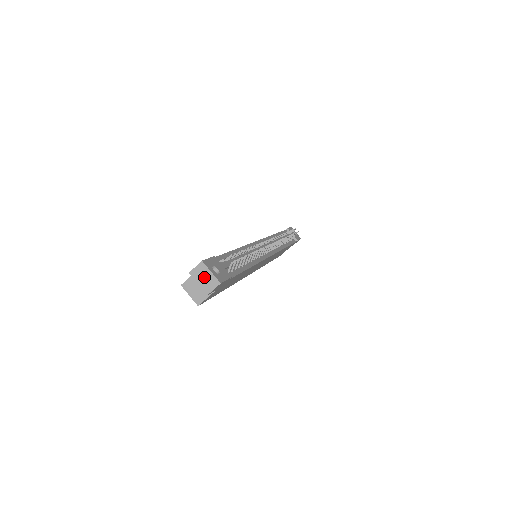
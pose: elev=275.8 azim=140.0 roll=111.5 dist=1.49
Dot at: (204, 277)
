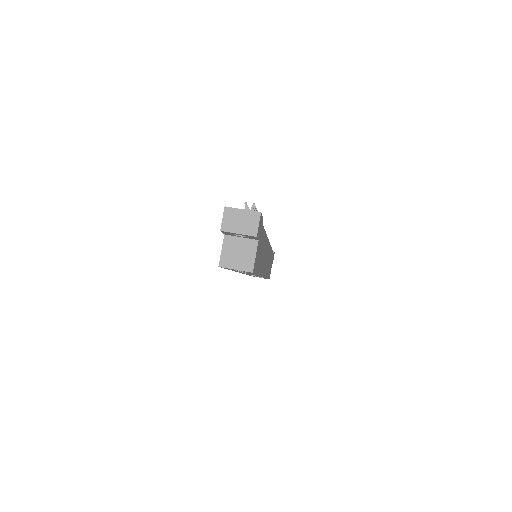
Dot at: (239, 221)
